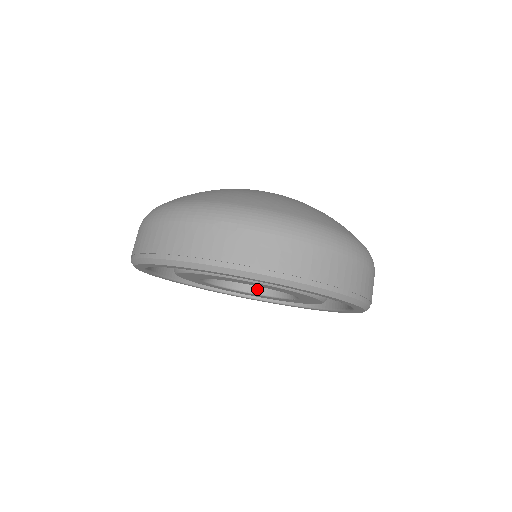
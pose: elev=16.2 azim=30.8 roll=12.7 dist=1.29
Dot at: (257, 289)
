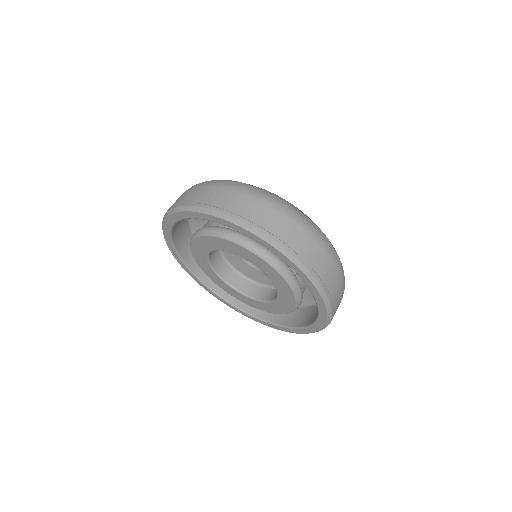
Dot at: (240, 287)
